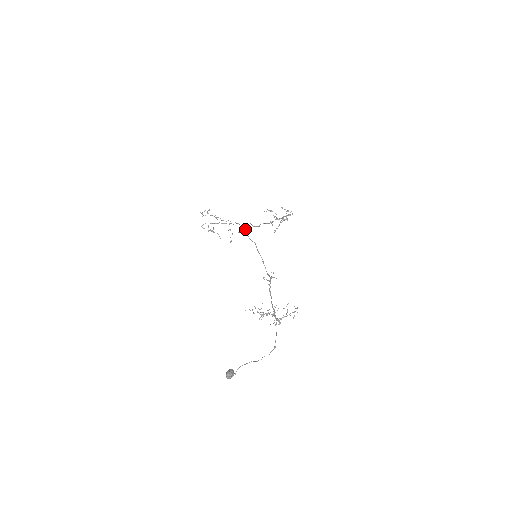
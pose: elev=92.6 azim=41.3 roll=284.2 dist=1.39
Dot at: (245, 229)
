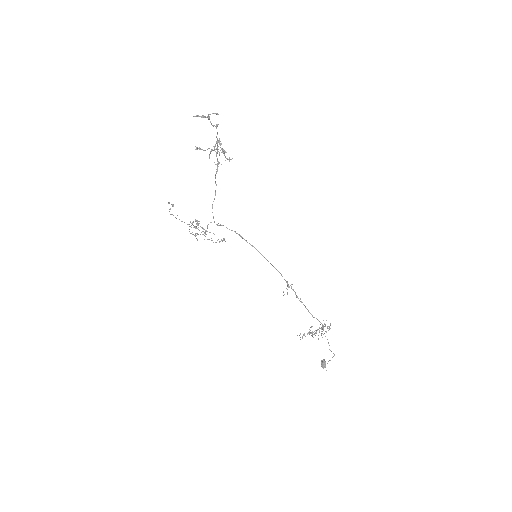
Dot at: (218, 225)
